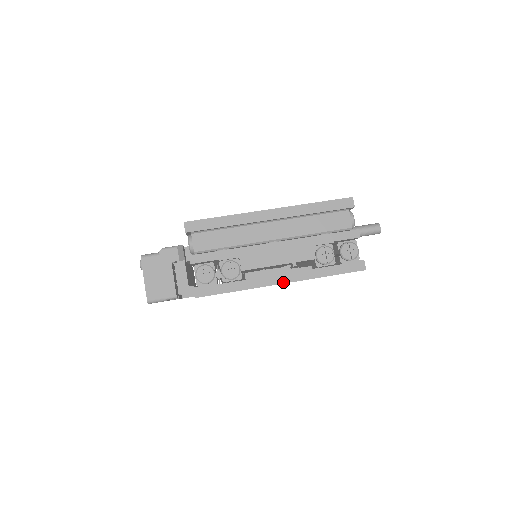
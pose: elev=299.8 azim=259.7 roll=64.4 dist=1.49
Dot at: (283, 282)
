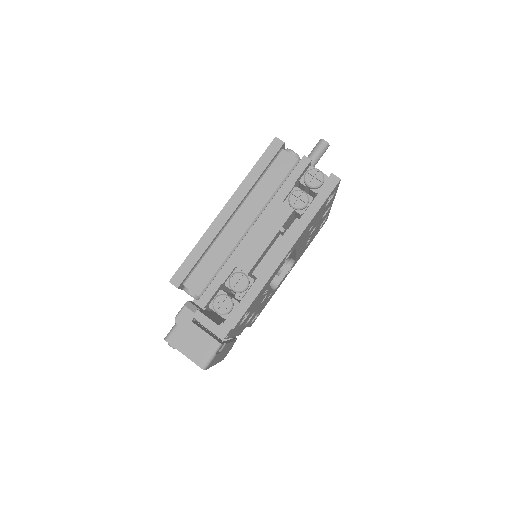
Dot at: (287, 251)
